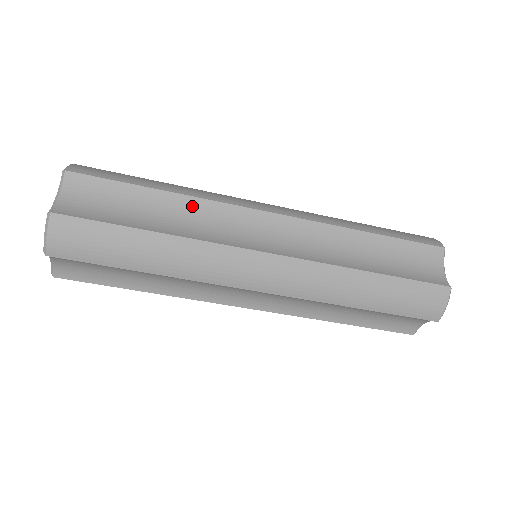
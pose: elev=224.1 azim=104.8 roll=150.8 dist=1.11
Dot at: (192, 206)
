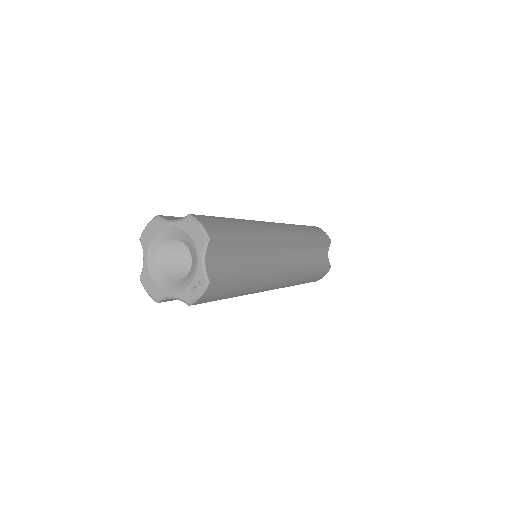
Dot at: (259, 247)
